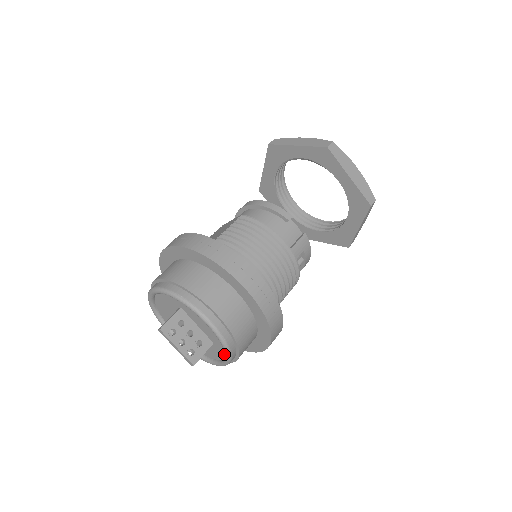
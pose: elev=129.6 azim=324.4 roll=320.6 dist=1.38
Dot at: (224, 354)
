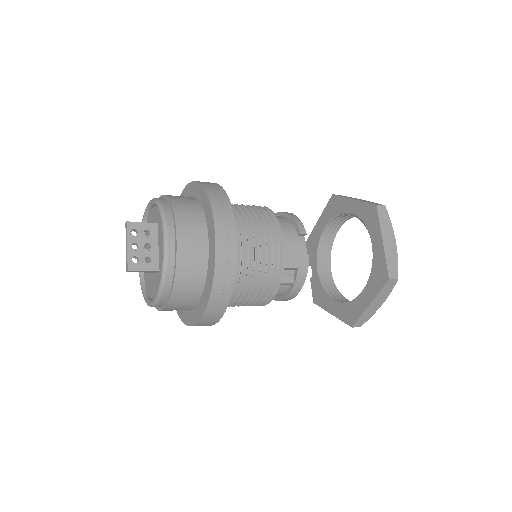
Dot at: occluded
